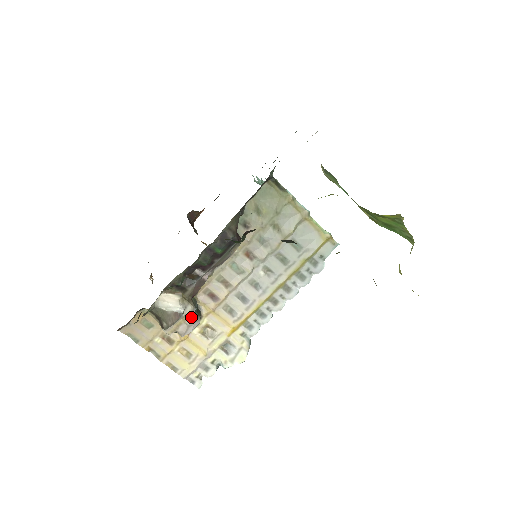
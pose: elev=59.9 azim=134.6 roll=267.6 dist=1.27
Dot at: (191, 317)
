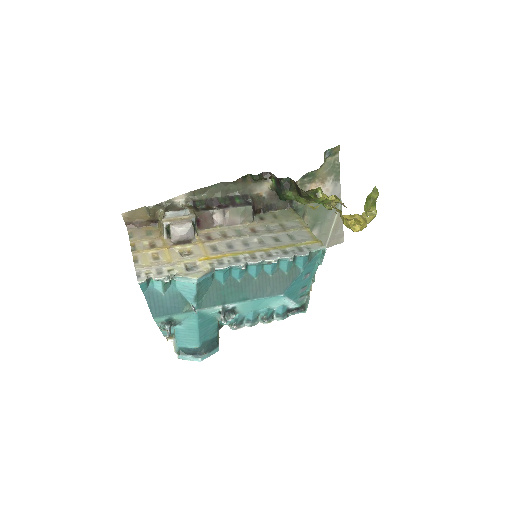
Dot at: (188, 220)
